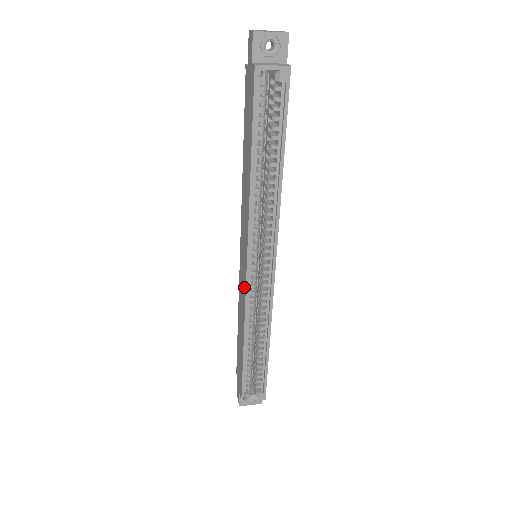
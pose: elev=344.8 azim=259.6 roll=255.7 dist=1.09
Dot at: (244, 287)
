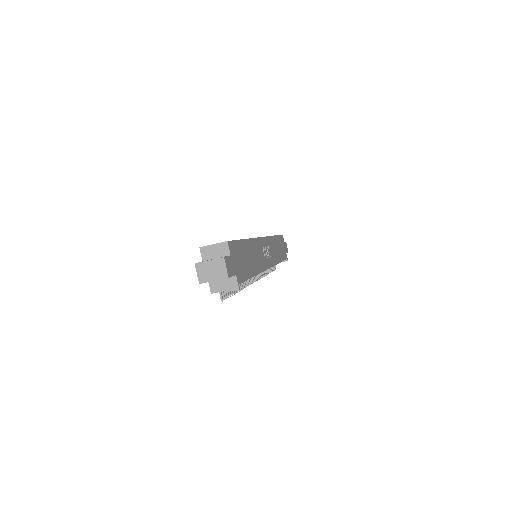
Dot at: occluded
